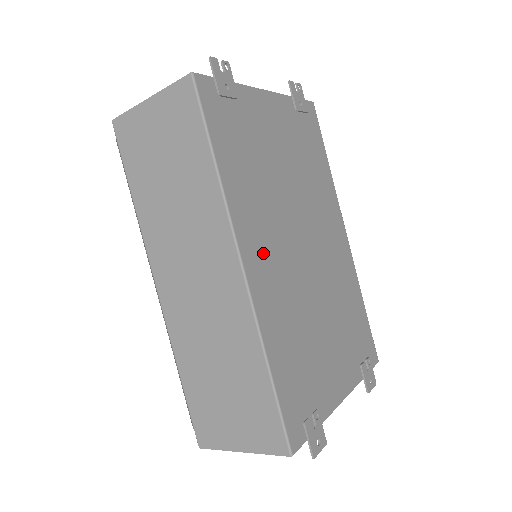
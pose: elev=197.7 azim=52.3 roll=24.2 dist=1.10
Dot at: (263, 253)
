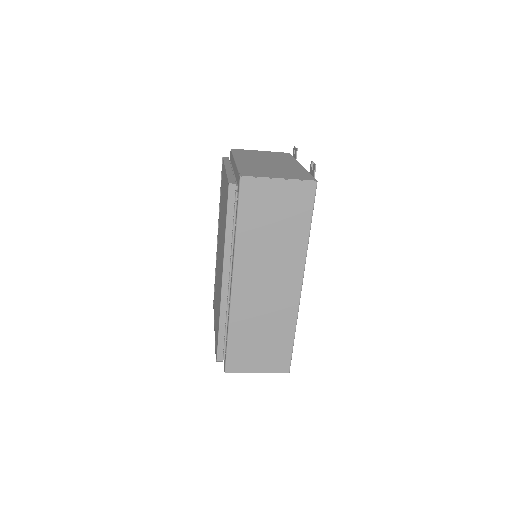
Dot at: occluded
